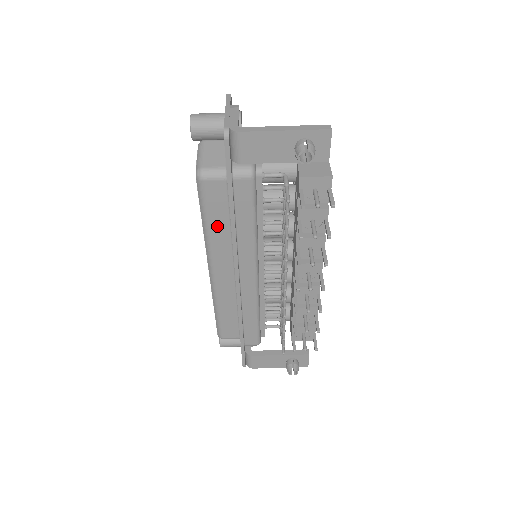
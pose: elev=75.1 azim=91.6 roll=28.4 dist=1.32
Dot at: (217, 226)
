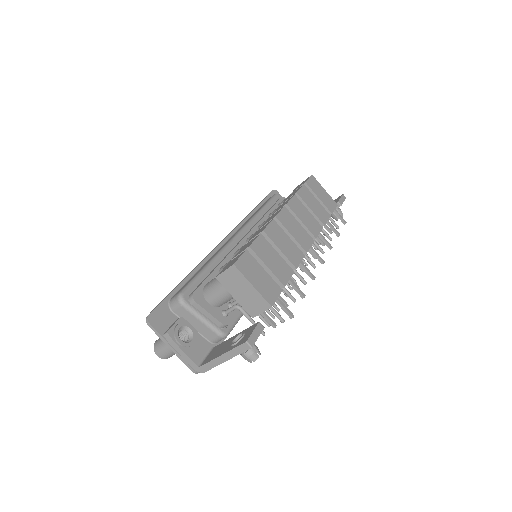
Dot at: occluded
